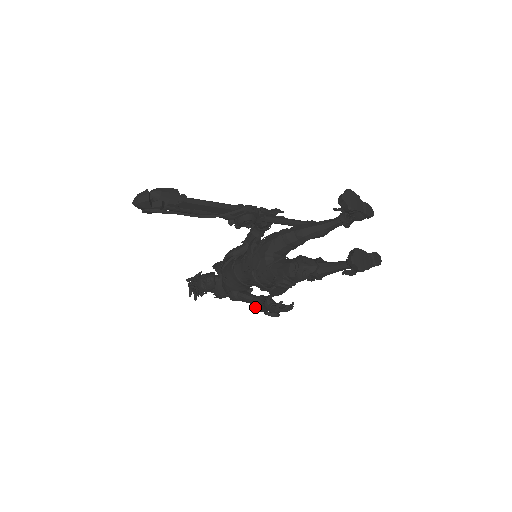
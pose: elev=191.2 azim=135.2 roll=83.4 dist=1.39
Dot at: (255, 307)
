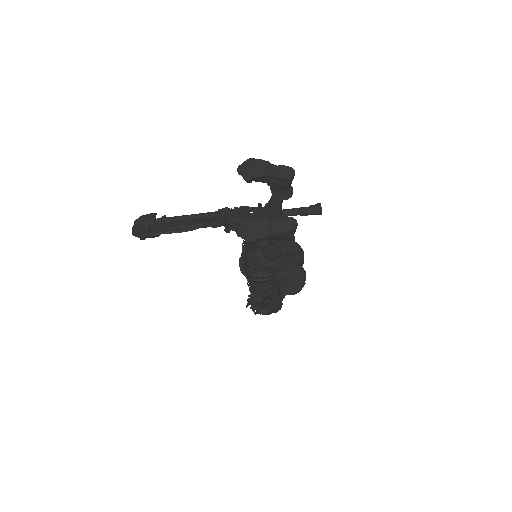
Dot at: occluded
